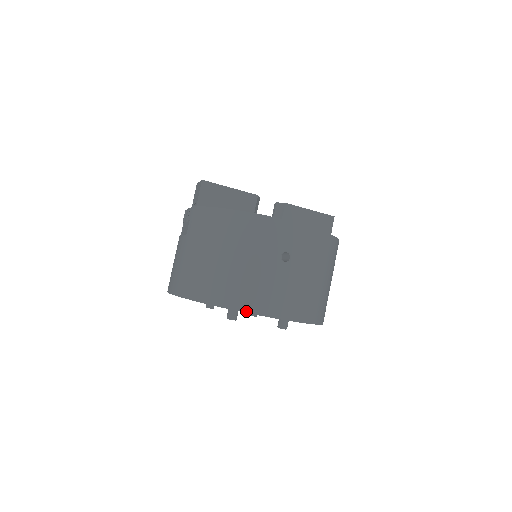
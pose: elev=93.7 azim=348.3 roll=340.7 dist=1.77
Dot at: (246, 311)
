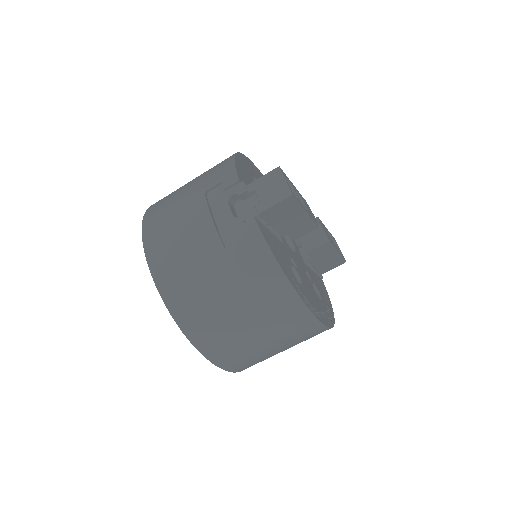
Dot at: (216, 364)
